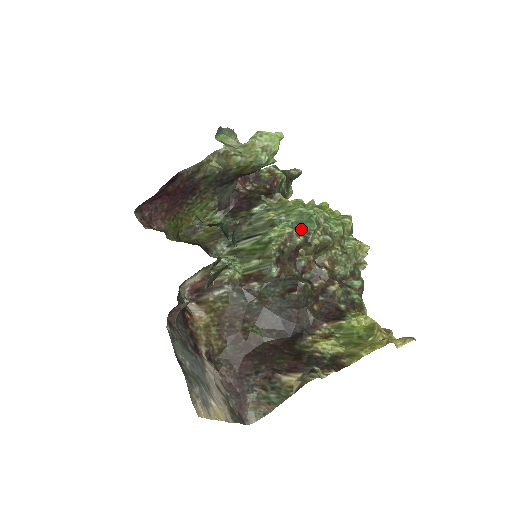
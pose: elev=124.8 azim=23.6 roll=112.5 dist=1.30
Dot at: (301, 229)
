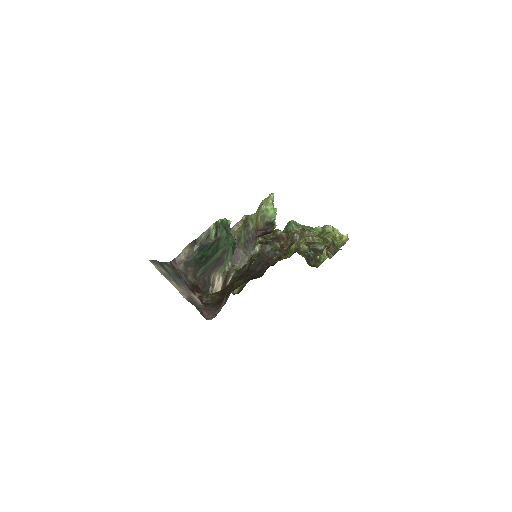
Dot at: occluded
